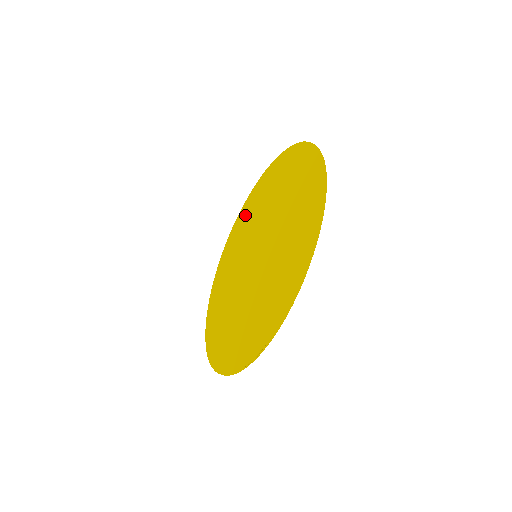
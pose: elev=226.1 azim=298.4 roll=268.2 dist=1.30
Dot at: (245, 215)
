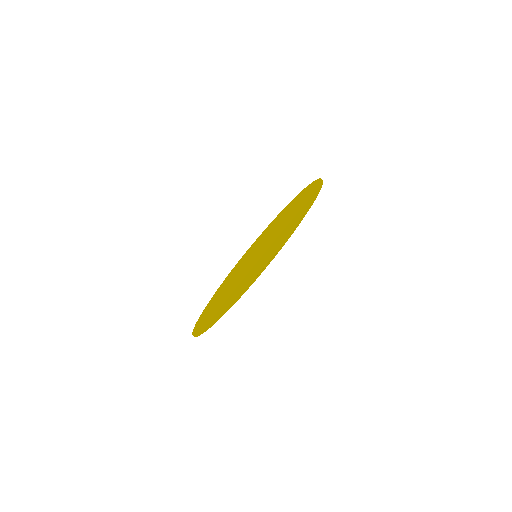
Dot at: (228, 278)
